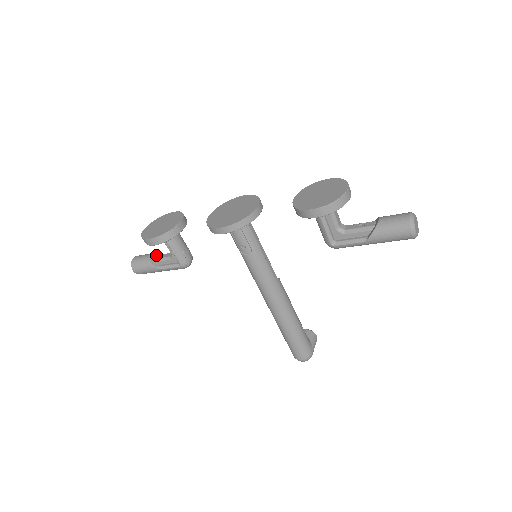
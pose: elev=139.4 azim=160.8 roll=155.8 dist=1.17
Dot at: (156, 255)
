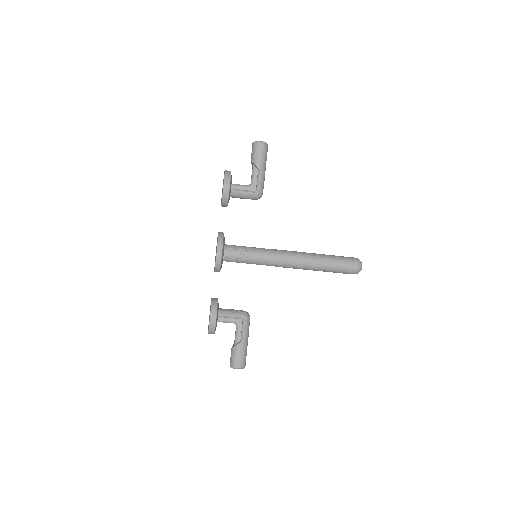
Dot at: (234, 343)
